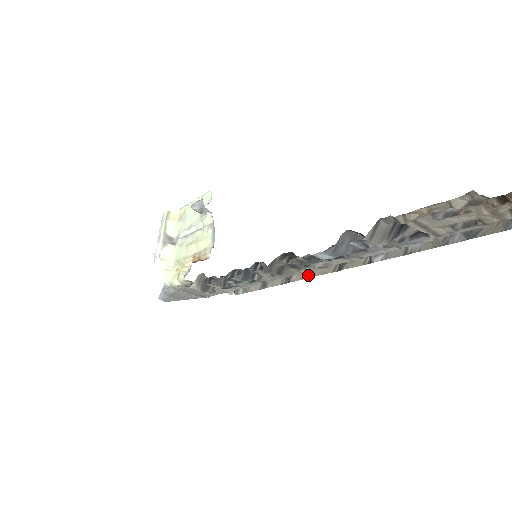
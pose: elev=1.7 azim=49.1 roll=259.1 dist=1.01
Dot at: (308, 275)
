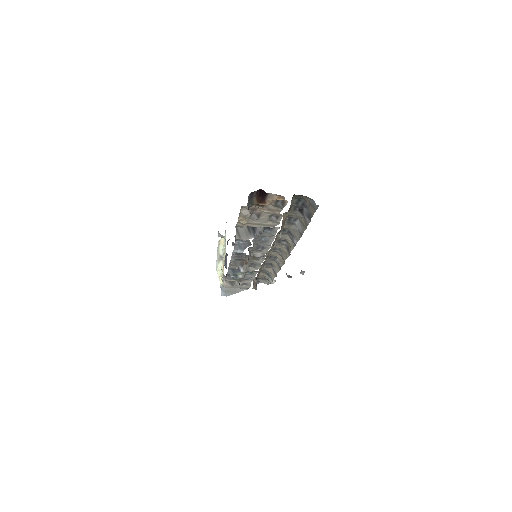
Dot at: (284, 261)
